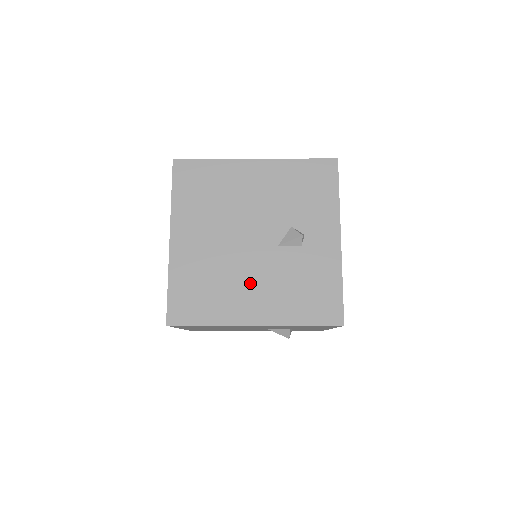
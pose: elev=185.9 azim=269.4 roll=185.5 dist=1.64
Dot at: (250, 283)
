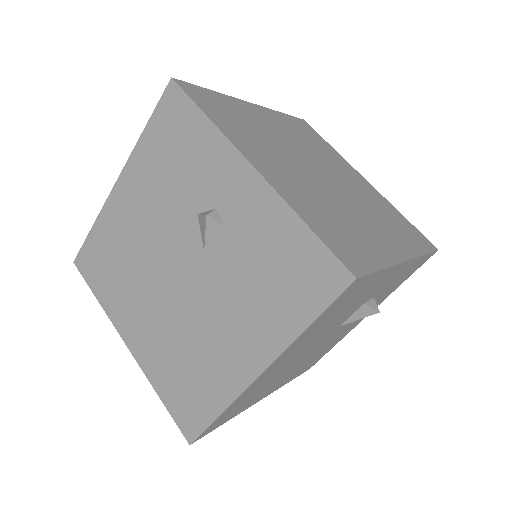
Dot at: (216, 325)
